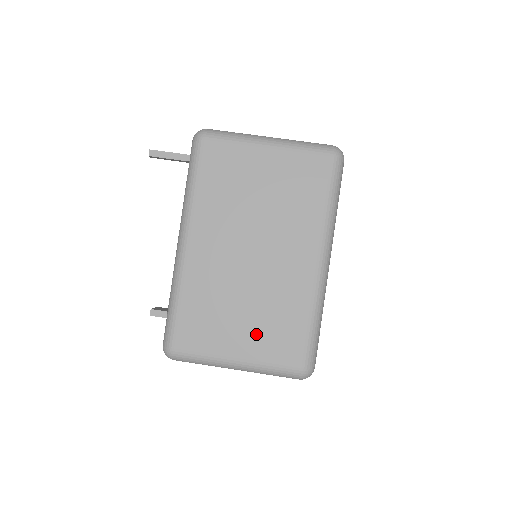
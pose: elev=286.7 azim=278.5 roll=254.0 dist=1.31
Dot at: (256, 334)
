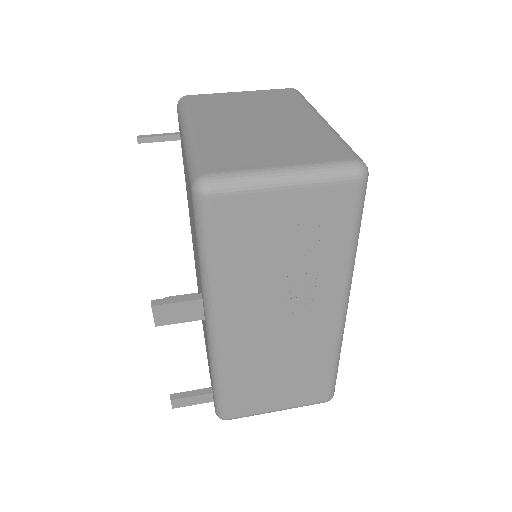
Dot at: (291, 152)
